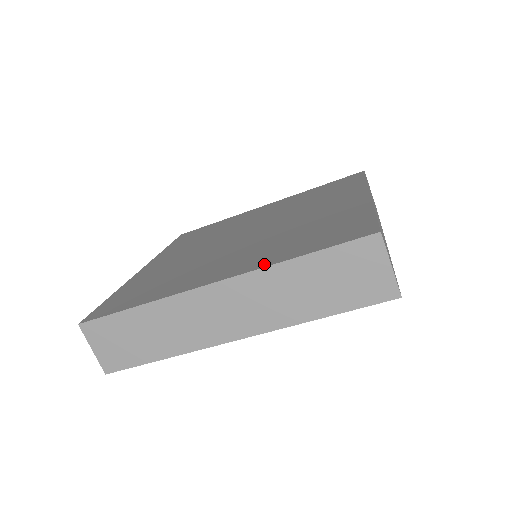
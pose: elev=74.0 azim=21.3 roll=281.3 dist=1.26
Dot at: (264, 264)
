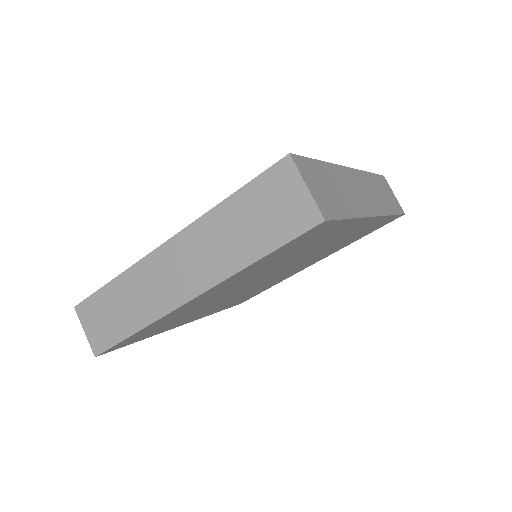
Dot at: occluded
